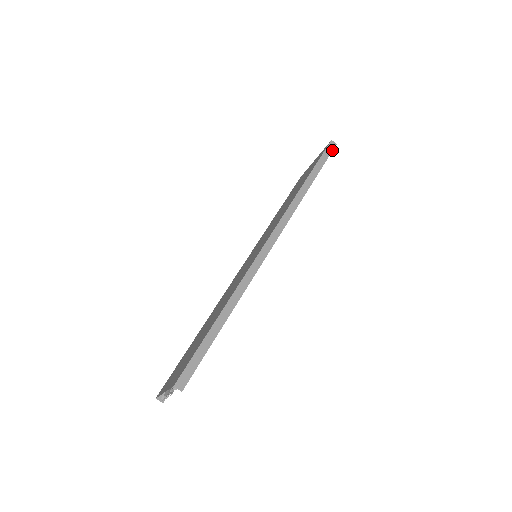
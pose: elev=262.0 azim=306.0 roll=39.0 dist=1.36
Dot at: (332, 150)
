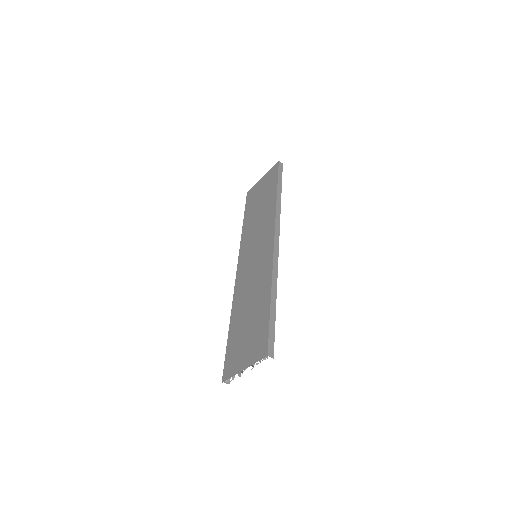
Dot at: (282, 169)
